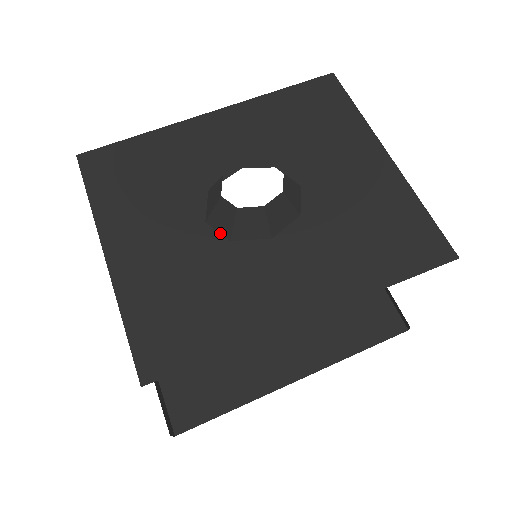
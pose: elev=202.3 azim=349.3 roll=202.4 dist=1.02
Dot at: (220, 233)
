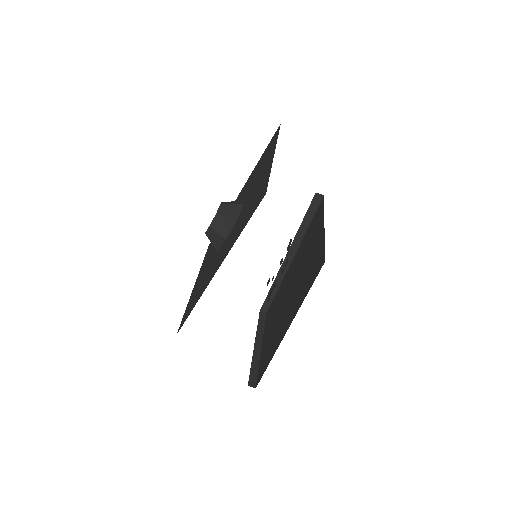
Dot at: occluded
